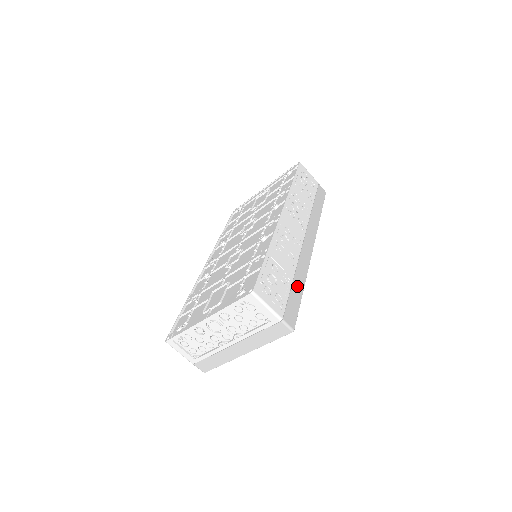
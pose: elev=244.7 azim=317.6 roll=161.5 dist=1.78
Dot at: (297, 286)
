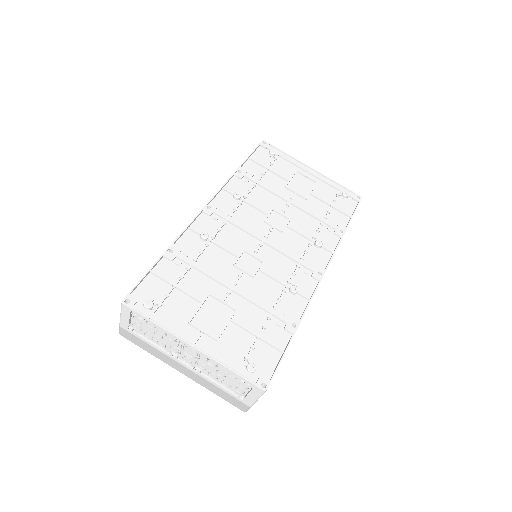
Dot at: occluded
